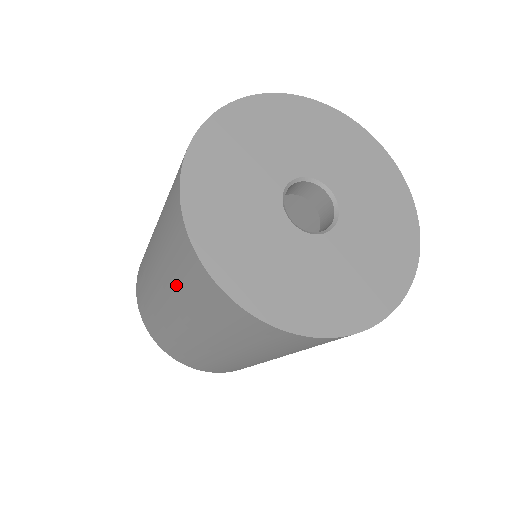
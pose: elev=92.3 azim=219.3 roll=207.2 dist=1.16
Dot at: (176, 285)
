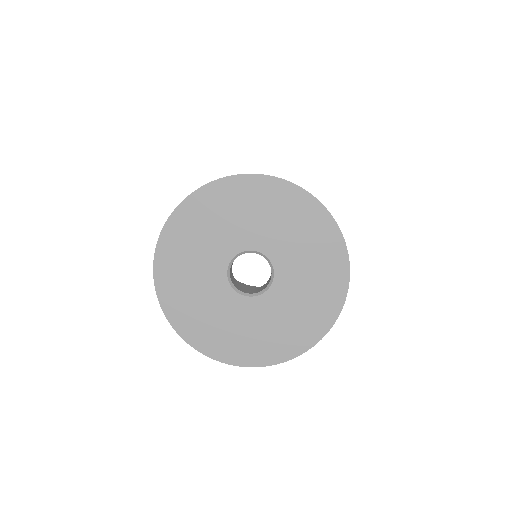
Dot at: occluded
